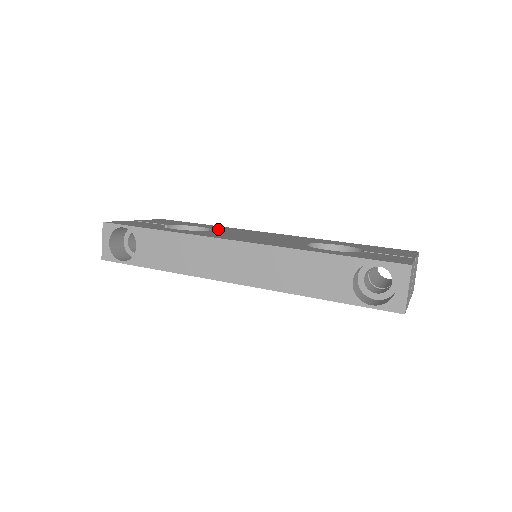
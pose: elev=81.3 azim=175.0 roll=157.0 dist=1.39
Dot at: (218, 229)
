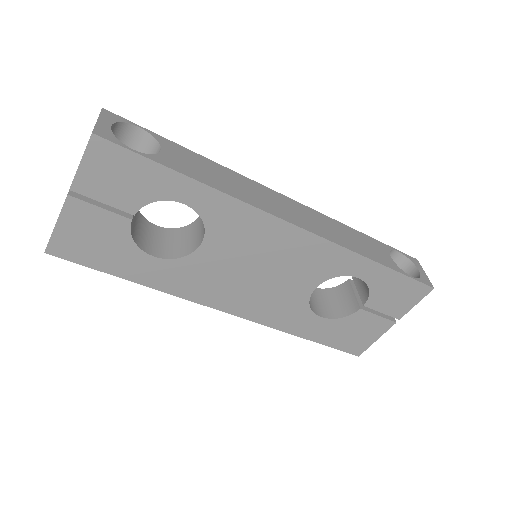
Dot at: occluded
